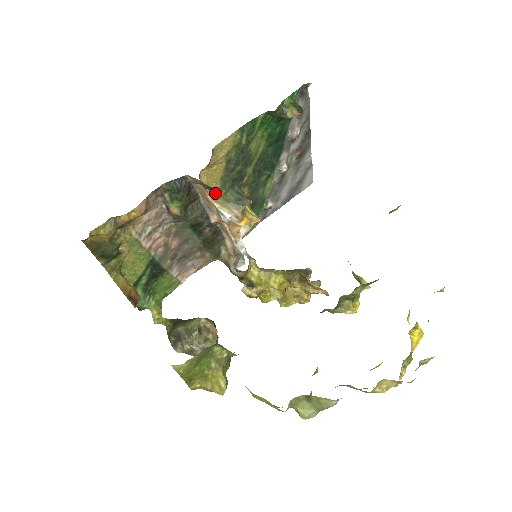
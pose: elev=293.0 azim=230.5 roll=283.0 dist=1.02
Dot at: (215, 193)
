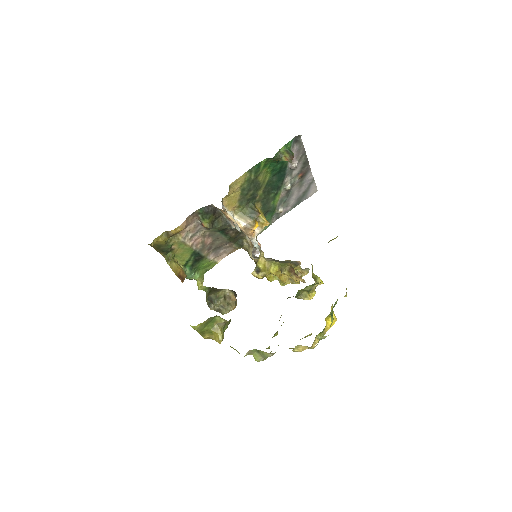
Dot at: (235, 209)
